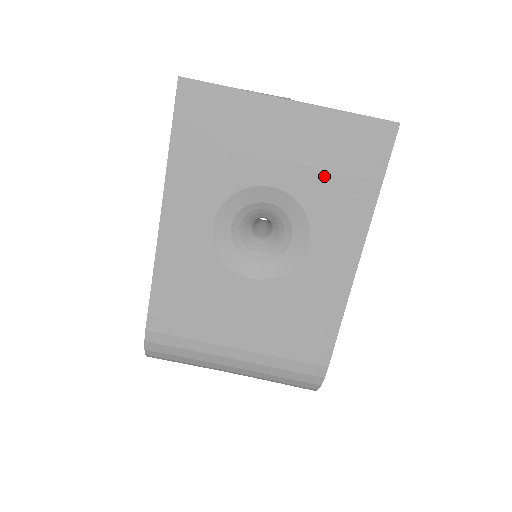
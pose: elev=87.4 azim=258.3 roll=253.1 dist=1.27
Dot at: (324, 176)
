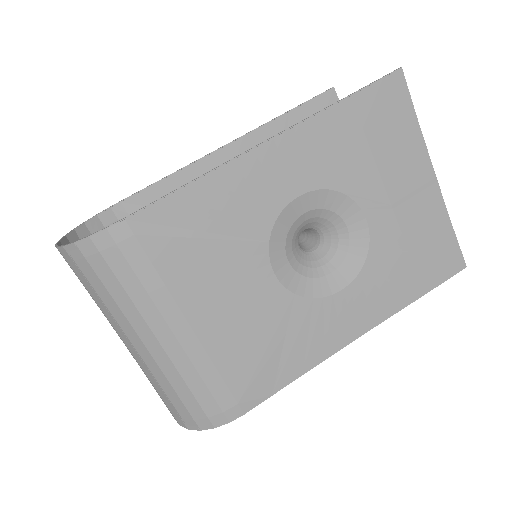
Dot at: (401, 251)
